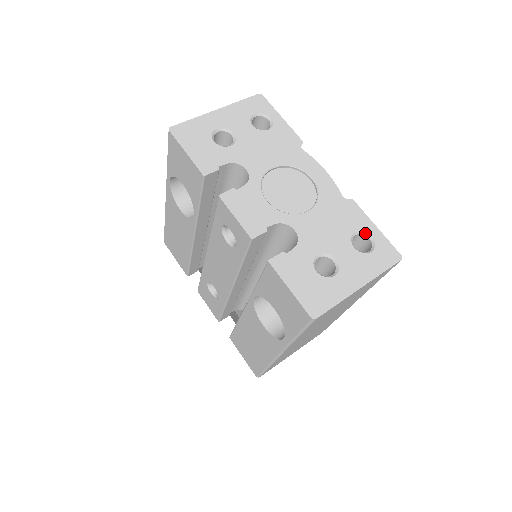
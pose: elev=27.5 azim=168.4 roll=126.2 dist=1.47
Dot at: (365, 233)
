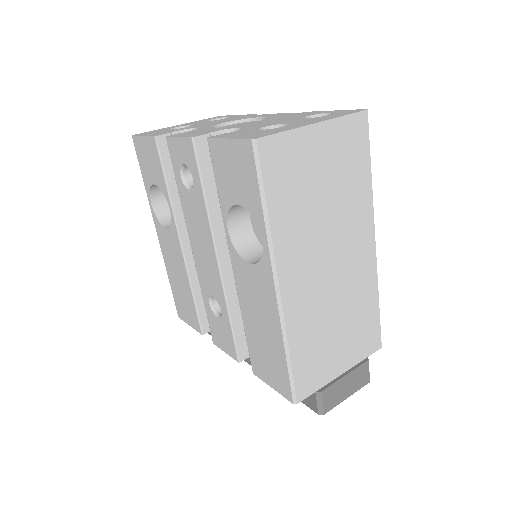
Dot at: (321, 115)
